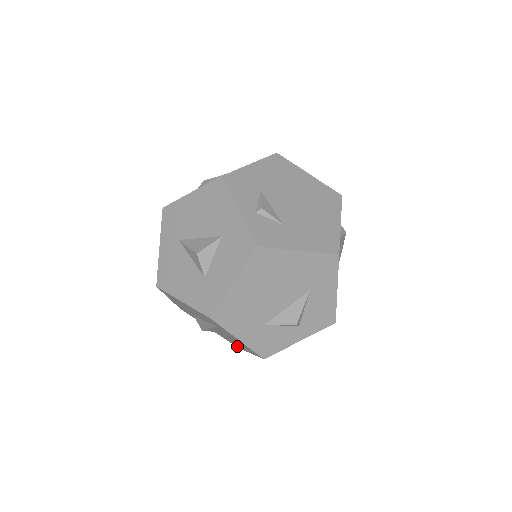
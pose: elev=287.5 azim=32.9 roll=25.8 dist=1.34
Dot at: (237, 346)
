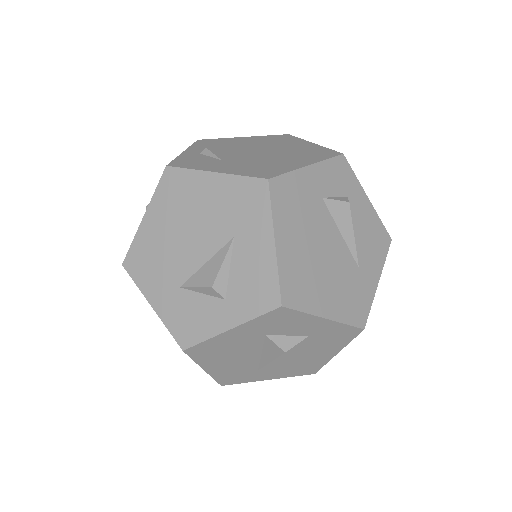
Dot at: occluded
